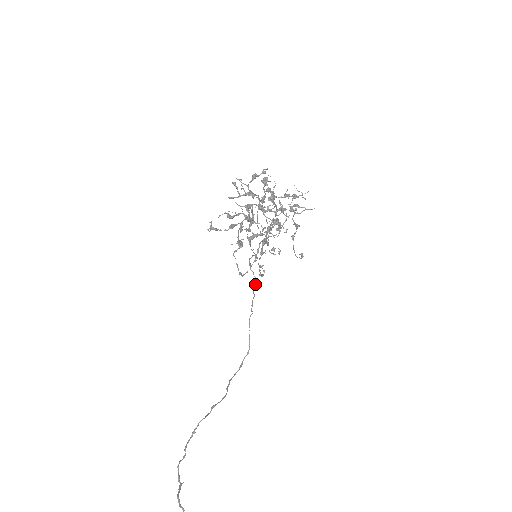
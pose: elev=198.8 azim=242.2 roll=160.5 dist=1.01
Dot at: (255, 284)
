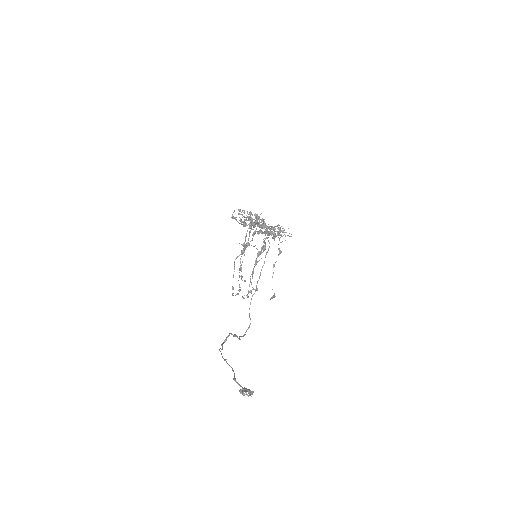
Dot at: (268, 249)
